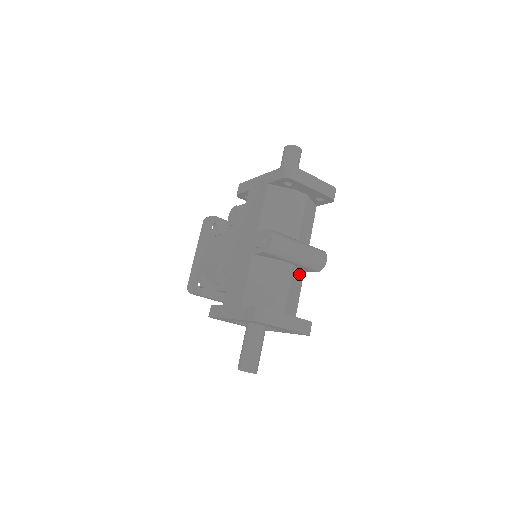
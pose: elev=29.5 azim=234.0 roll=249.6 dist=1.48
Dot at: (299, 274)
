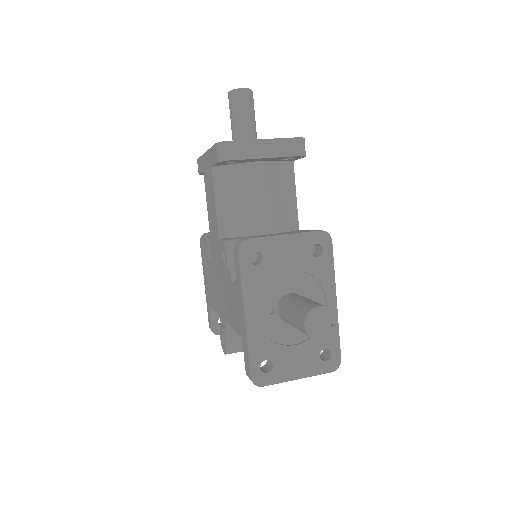
Dot at: occluded
